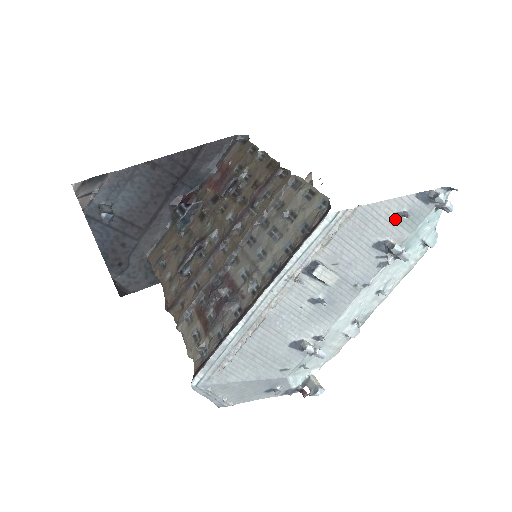
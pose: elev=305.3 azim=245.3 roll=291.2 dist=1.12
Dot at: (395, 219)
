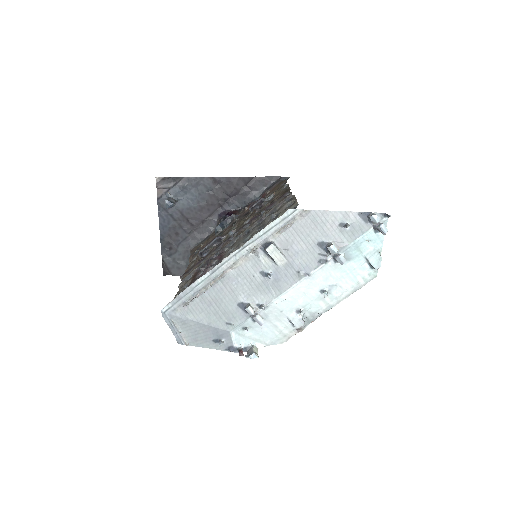
Dot at: (339, 227)
